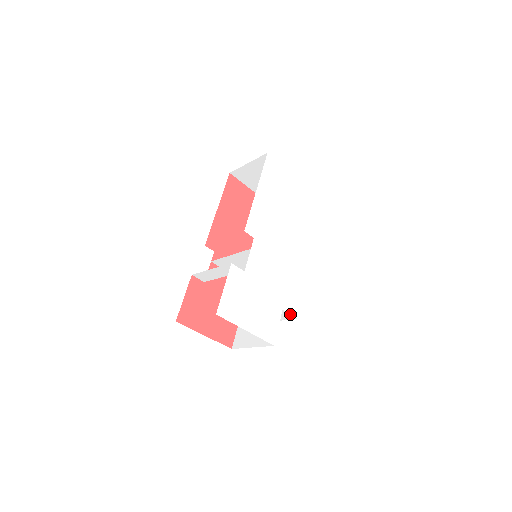
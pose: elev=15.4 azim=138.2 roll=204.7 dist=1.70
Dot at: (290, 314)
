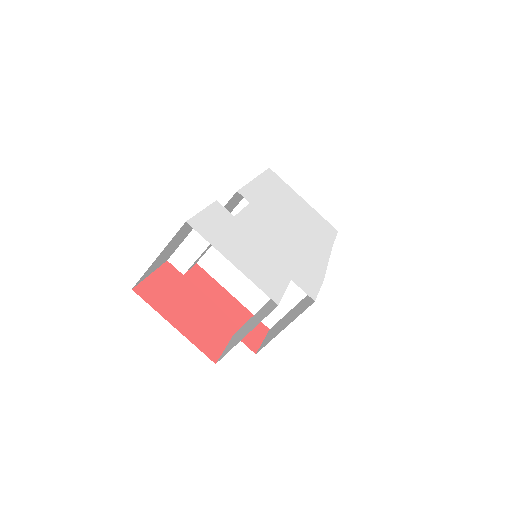
Dot at: (305, 307)
